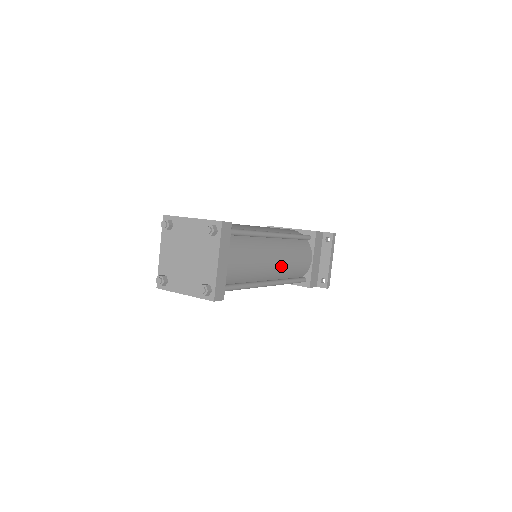
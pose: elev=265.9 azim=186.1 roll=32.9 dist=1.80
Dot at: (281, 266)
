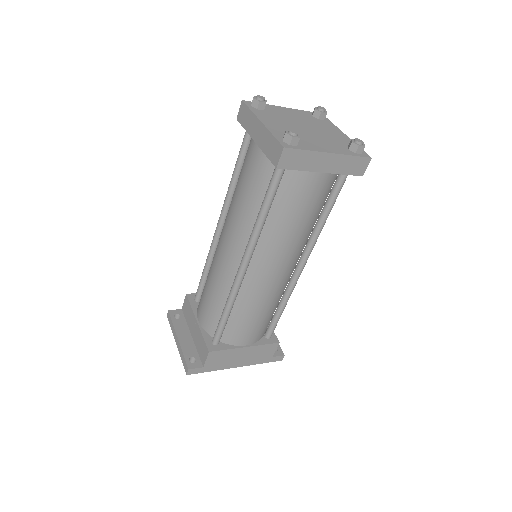
Dot at: occluded
